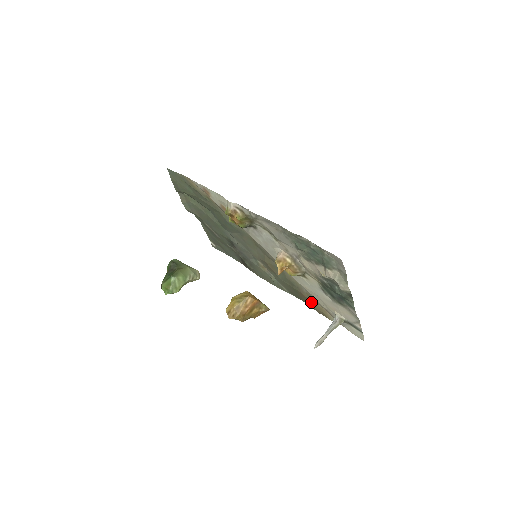
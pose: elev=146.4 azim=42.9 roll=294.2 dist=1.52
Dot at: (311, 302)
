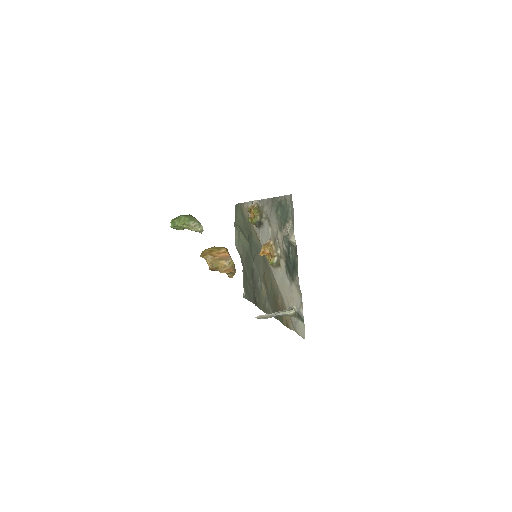
Dot at: occluded
